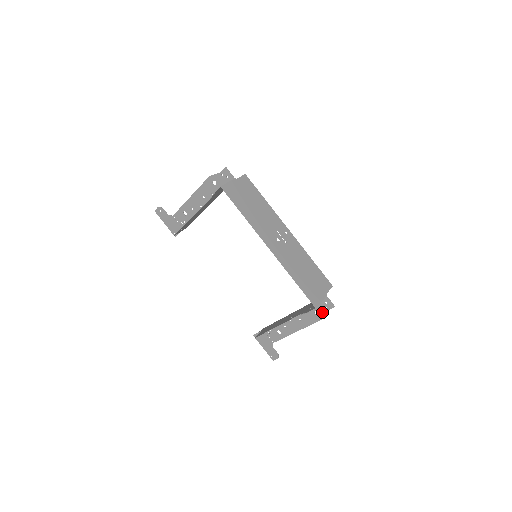
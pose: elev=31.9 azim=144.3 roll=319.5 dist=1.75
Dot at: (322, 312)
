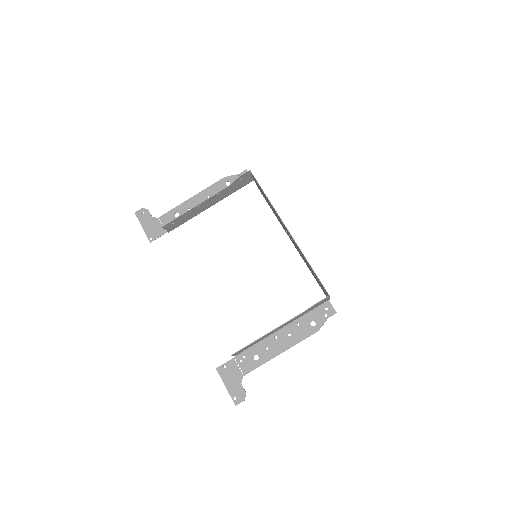
Dot at: (320, 321)
